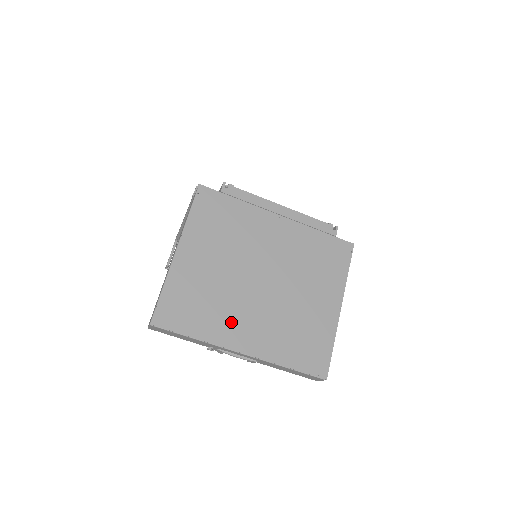
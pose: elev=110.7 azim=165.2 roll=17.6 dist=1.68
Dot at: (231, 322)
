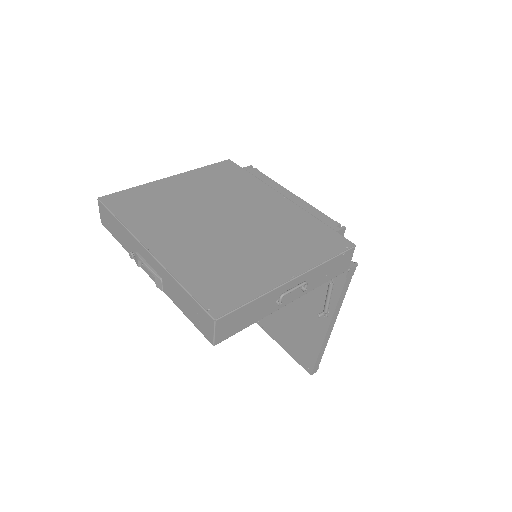
Dot at: (163, 228)
